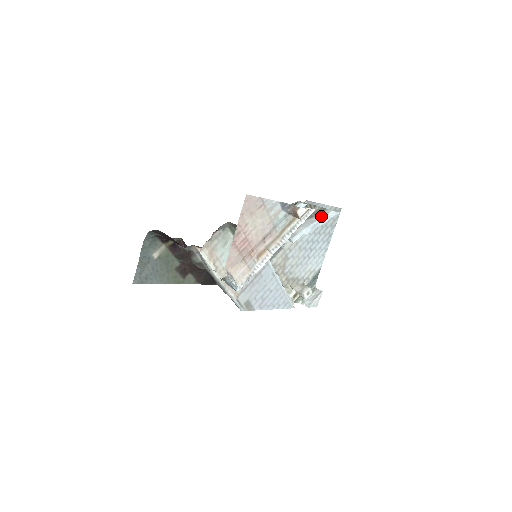
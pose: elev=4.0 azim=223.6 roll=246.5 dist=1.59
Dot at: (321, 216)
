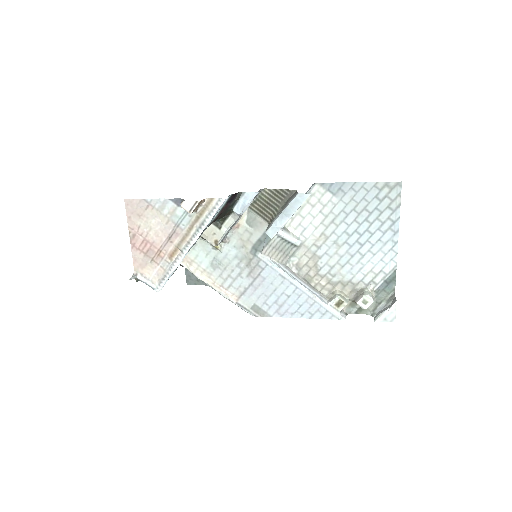
Dot at: (289, 202)
